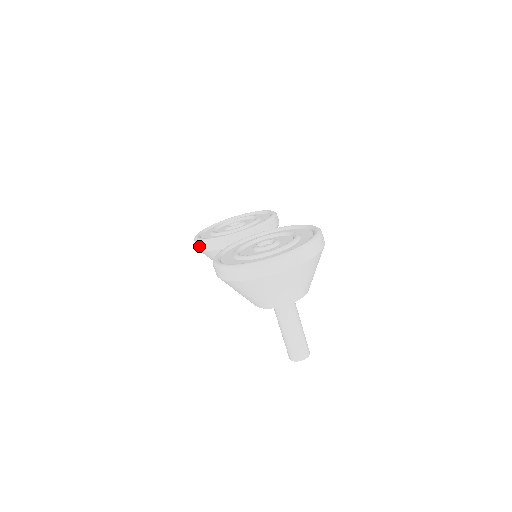
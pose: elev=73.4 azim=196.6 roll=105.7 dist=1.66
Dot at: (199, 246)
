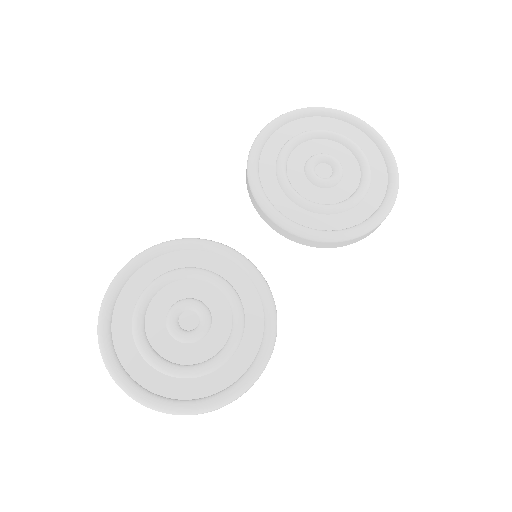
Dot at: occluded
